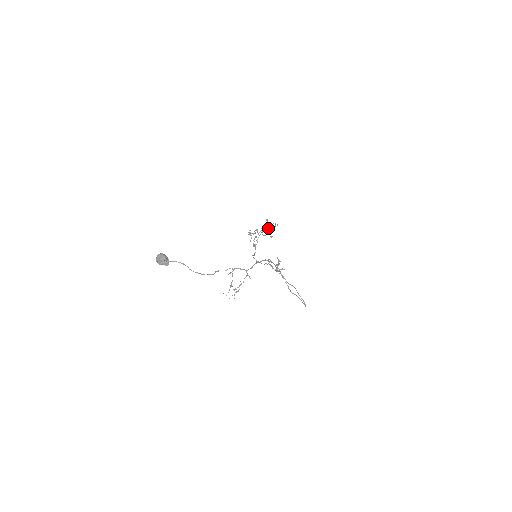
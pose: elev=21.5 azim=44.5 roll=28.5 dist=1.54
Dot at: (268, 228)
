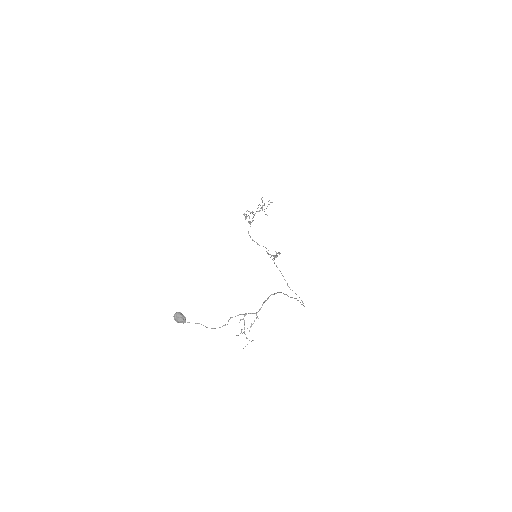
Dot at: occluded
